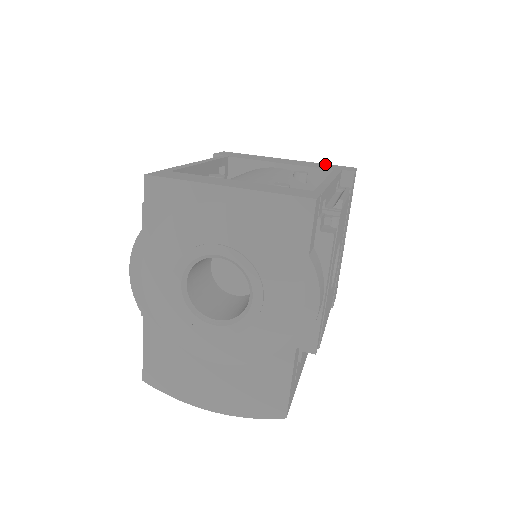
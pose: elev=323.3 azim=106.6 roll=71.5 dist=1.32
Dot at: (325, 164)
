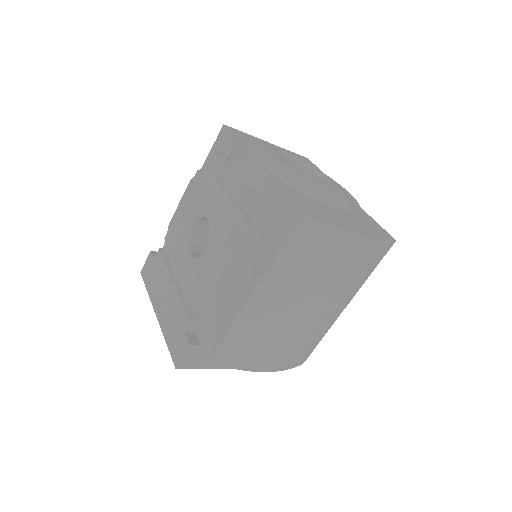
Dot at: occluded
